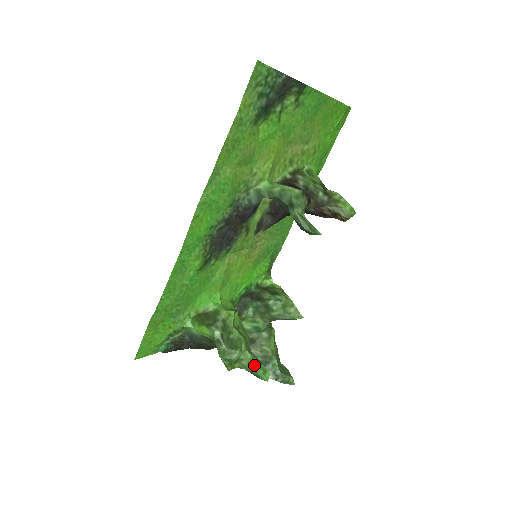
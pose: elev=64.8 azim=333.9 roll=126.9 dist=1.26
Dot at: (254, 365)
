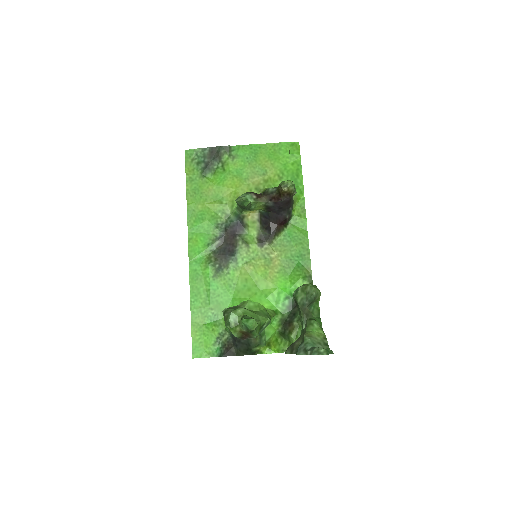
Dot at: (242, 319)
